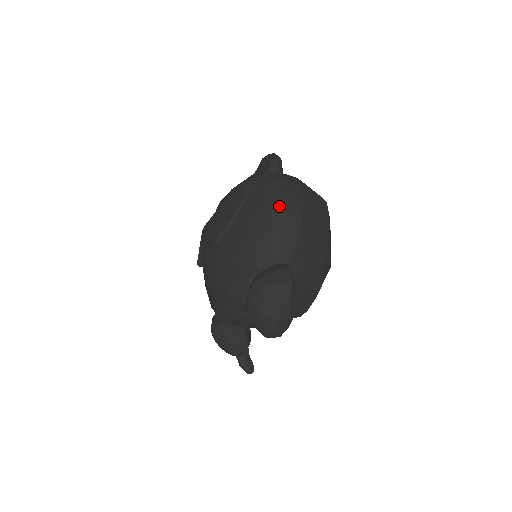
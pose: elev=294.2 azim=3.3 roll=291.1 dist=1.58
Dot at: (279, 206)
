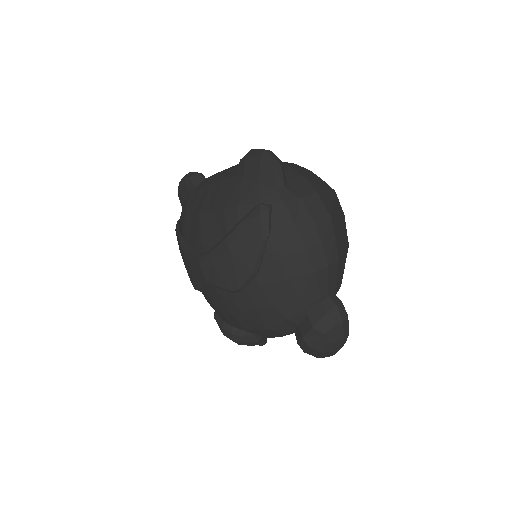
Dot at: (313, 239)
